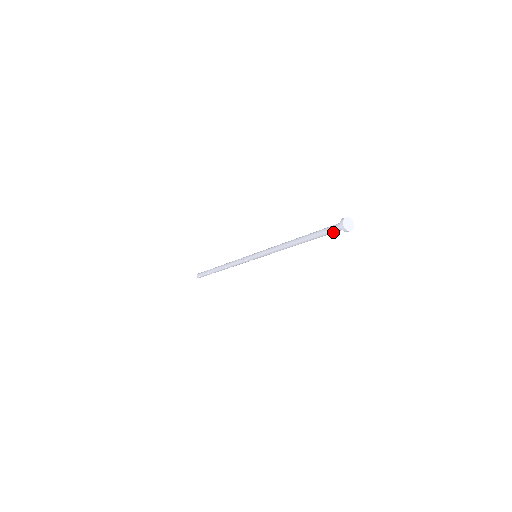
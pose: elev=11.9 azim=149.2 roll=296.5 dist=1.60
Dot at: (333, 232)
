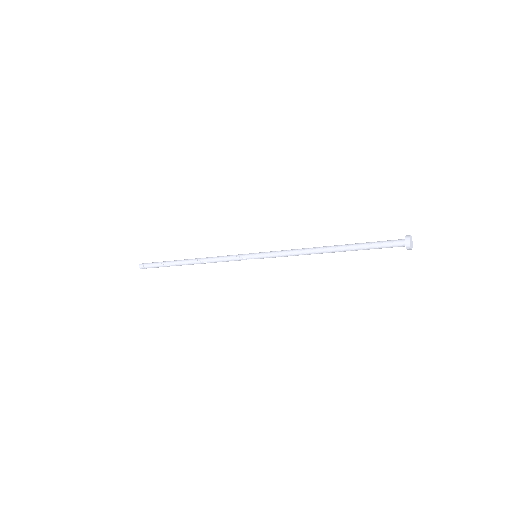
Dot at: (388, 245)
